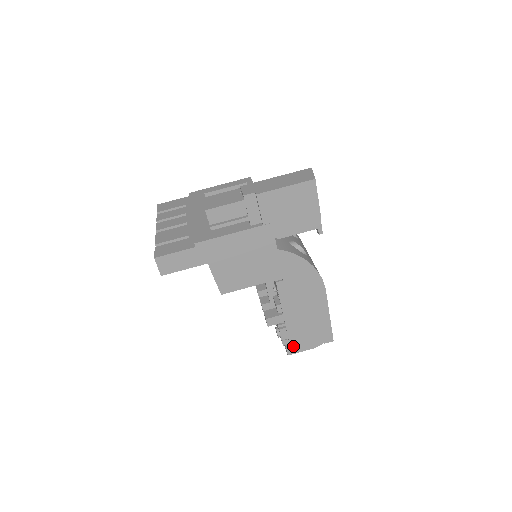
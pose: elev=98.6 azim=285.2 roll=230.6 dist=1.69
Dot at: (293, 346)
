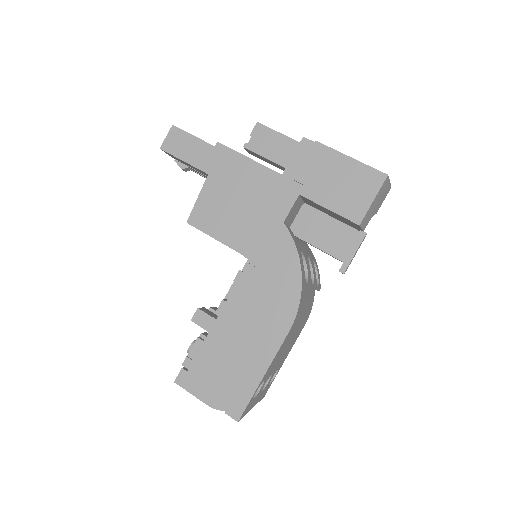
Dot at: (191, 374)
